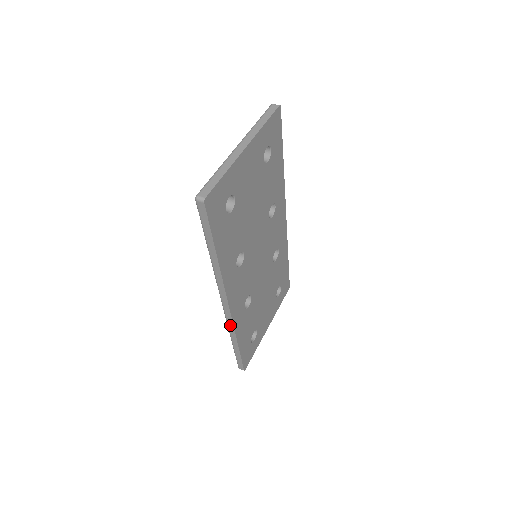
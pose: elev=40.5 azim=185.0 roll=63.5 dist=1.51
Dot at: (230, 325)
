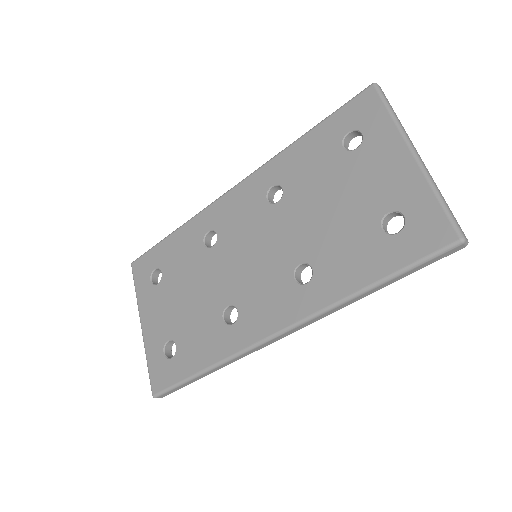
Dot at: (244, 355)
